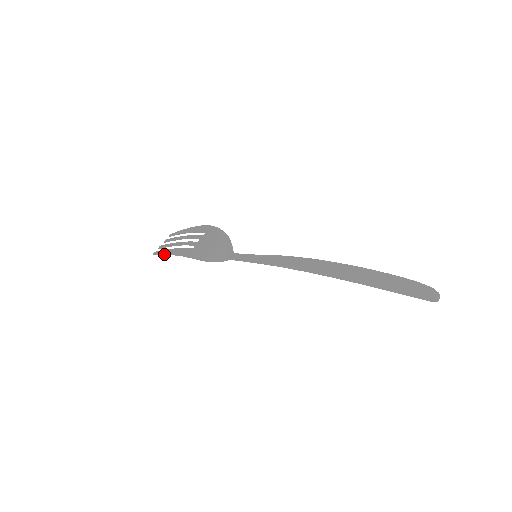
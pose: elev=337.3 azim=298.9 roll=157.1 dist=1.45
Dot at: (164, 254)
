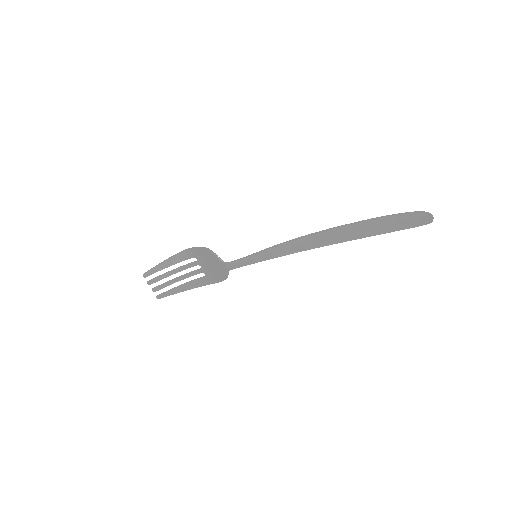
Dot at: (162, 262)
